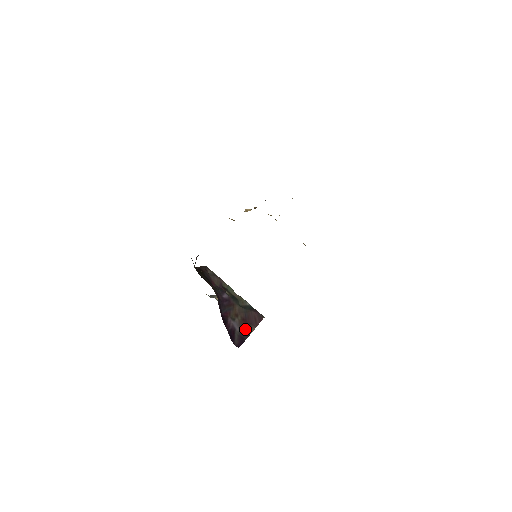
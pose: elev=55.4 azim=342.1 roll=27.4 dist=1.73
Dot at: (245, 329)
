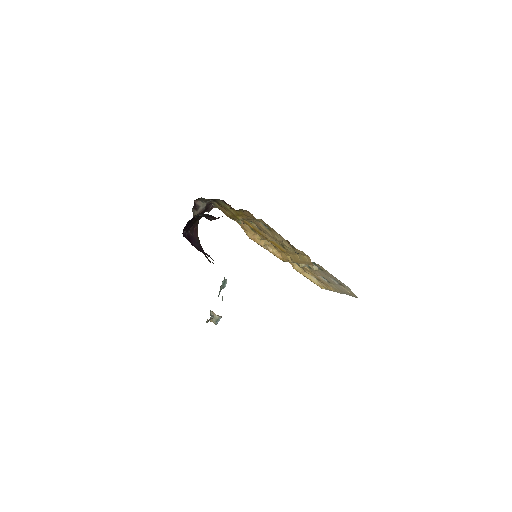
Dot at: occluded
